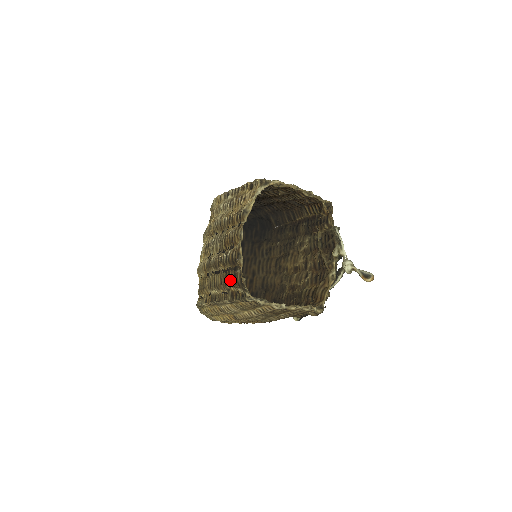
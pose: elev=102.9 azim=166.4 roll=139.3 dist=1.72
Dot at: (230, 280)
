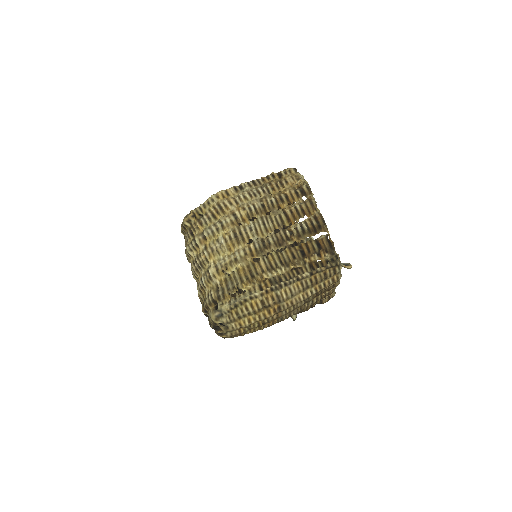
Dot at: (312, 249)
